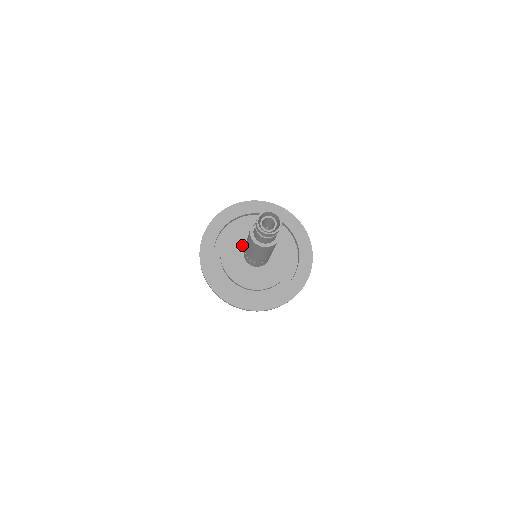
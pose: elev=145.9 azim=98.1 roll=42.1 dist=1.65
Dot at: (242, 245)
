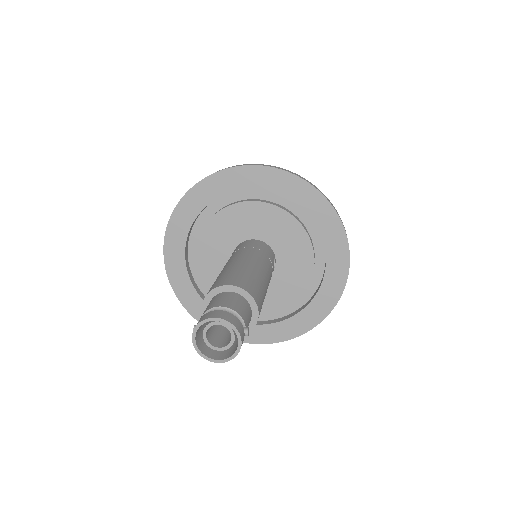
Dot at: (231, 244)
